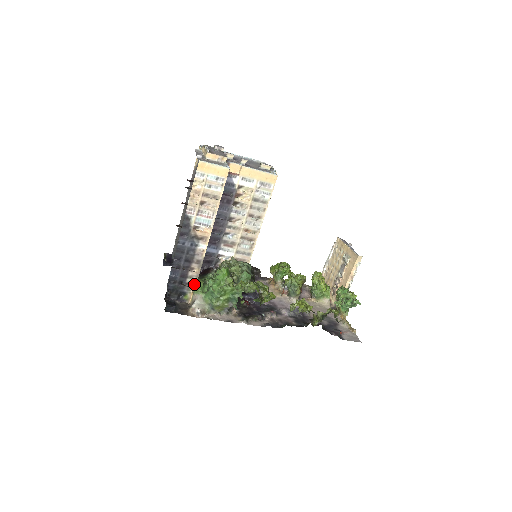
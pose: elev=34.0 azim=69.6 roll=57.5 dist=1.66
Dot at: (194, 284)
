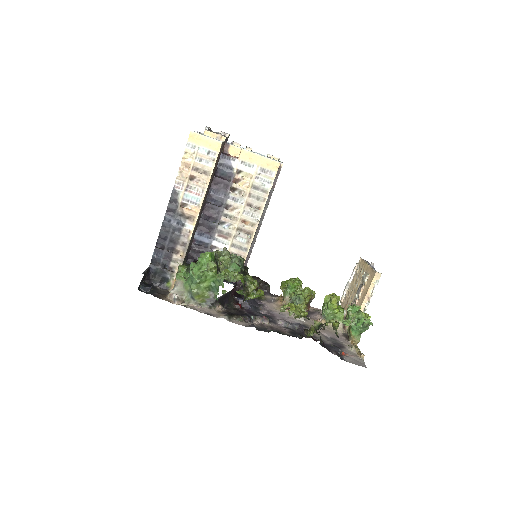
Dot at: (178, 270)
